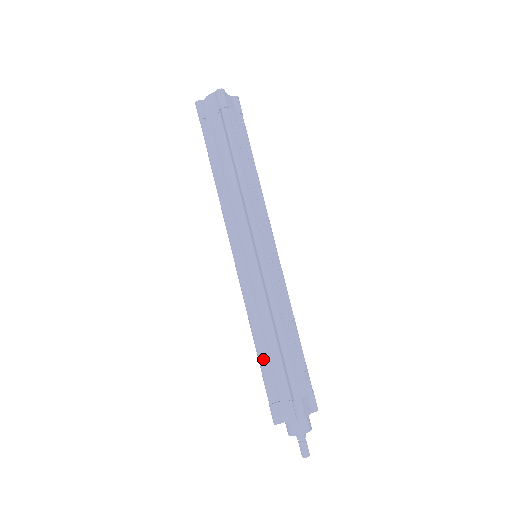
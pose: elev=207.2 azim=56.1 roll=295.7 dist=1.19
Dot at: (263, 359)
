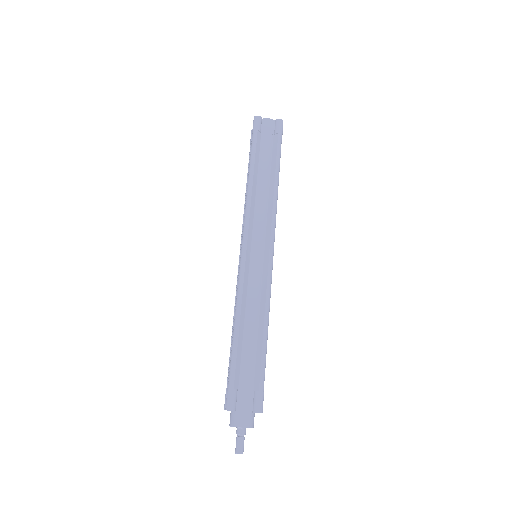
Dot at: (239, 344)
